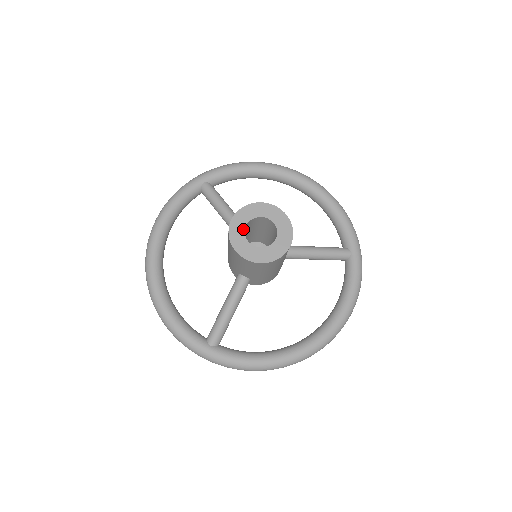
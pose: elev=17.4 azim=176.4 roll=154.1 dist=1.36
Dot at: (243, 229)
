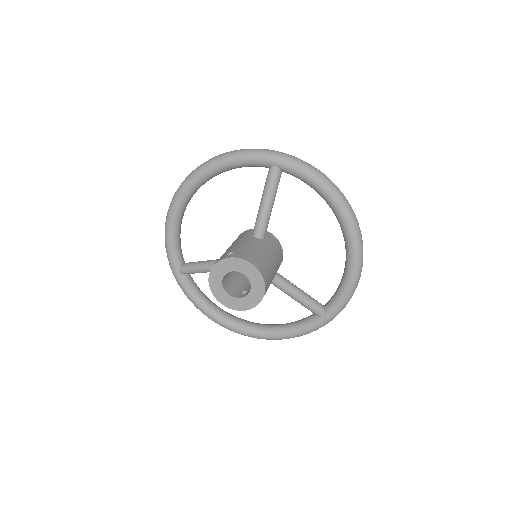
Dot at: (227, 271)
